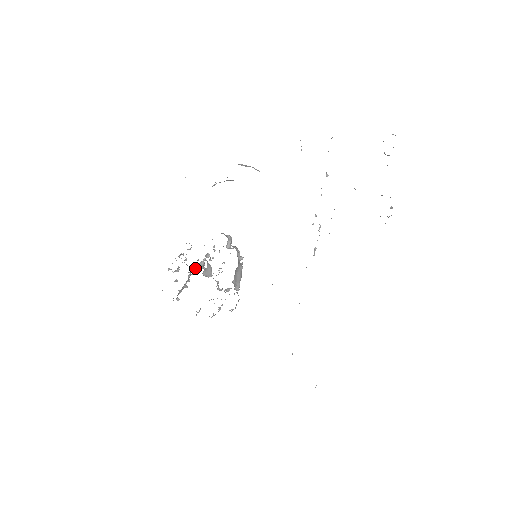
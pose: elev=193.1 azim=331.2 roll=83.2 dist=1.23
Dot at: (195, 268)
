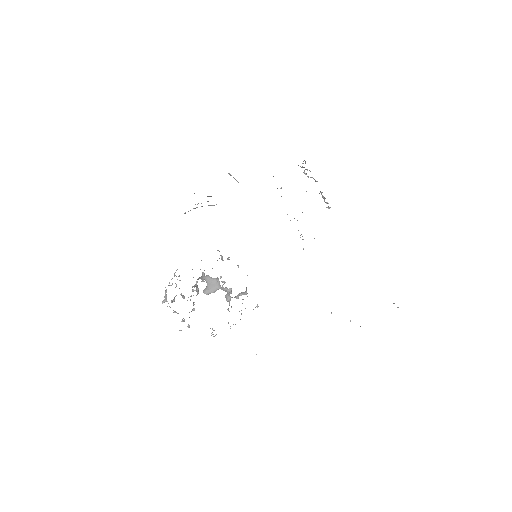
Dot at: (196, 289)
